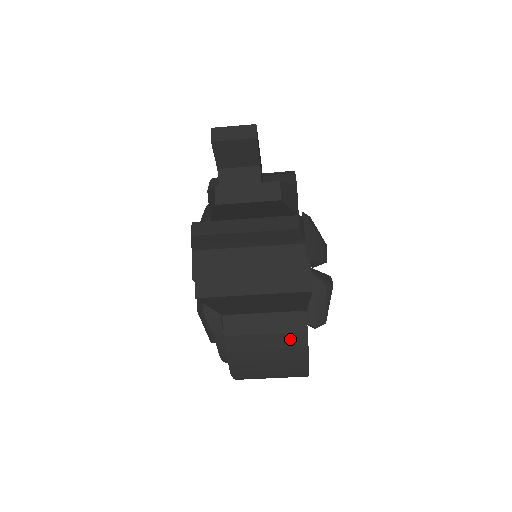
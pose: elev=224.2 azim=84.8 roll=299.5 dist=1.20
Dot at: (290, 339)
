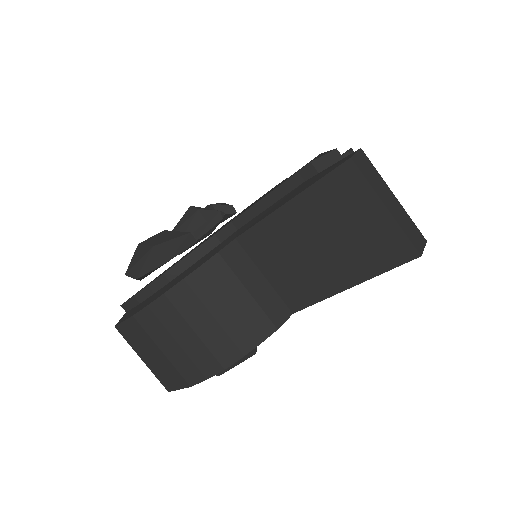
Dot at: (259, 319)
